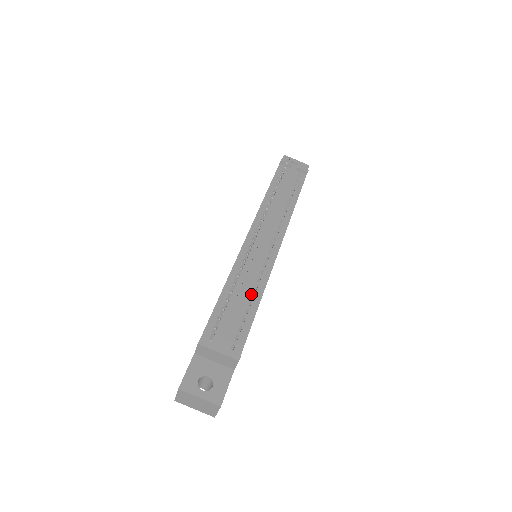
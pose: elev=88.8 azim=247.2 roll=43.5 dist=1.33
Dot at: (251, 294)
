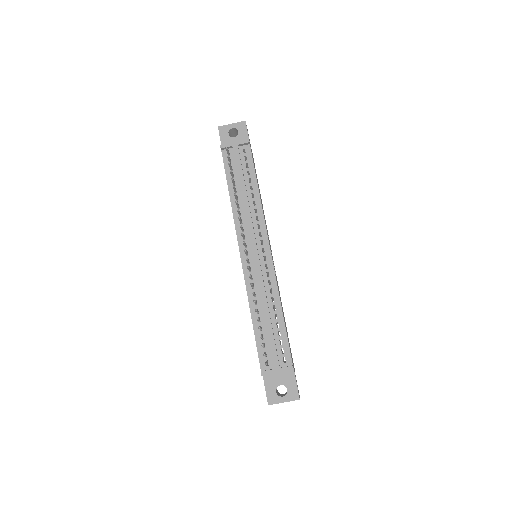
Dot at: (272, 308)
